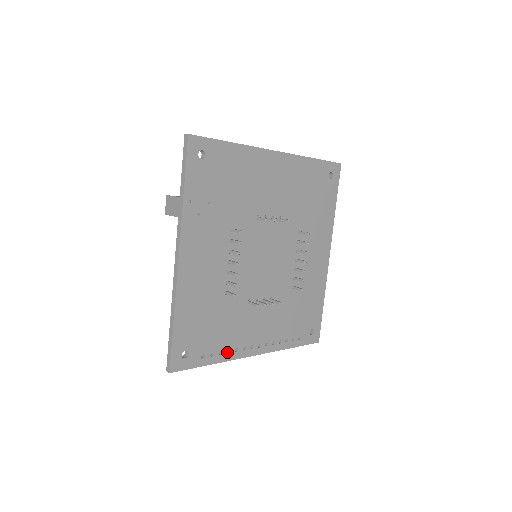
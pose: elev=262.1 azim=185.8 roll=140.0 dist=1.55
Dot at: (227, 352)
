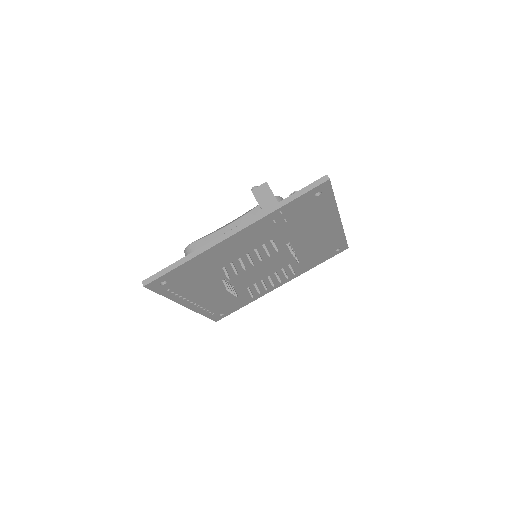
Dot at: (179, 295)
